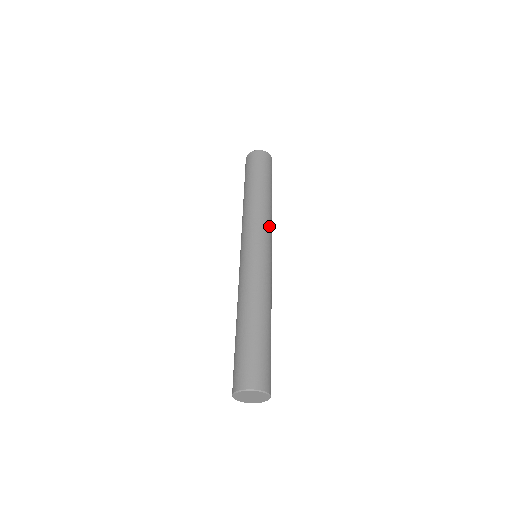
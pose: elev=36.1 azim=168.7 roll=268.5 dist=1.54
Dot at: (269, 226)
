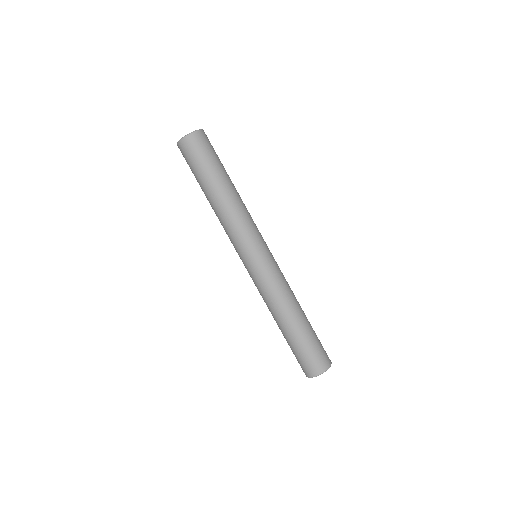
Dot at: (254, 223)
